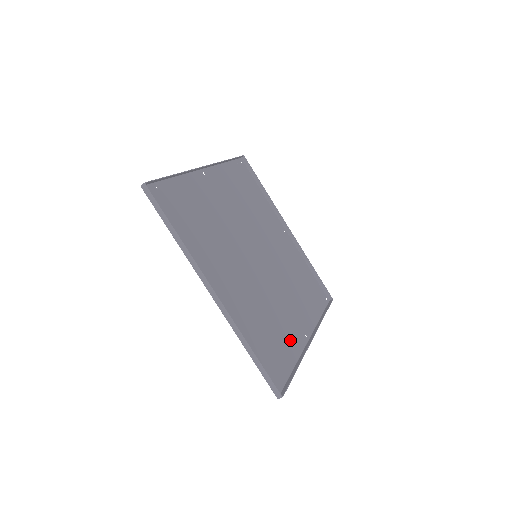
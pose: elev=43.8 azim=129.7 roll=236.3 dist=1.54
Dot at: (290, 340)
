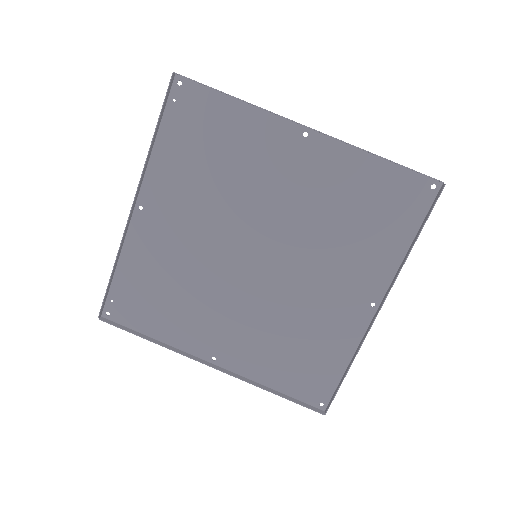
Dot at: (338, 333)
